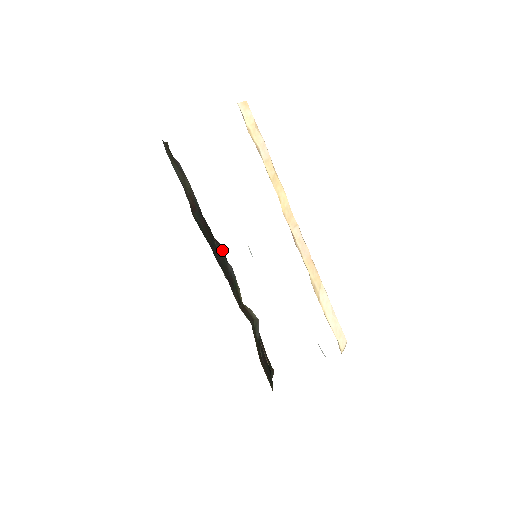
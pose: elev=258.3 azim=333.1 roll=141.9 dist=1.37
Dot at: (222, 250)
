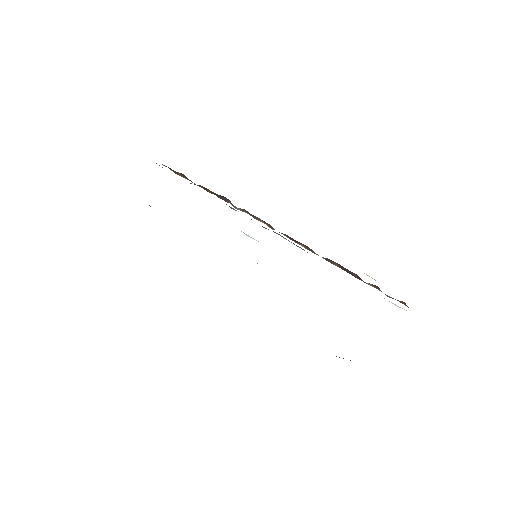
Dot at: occluded
